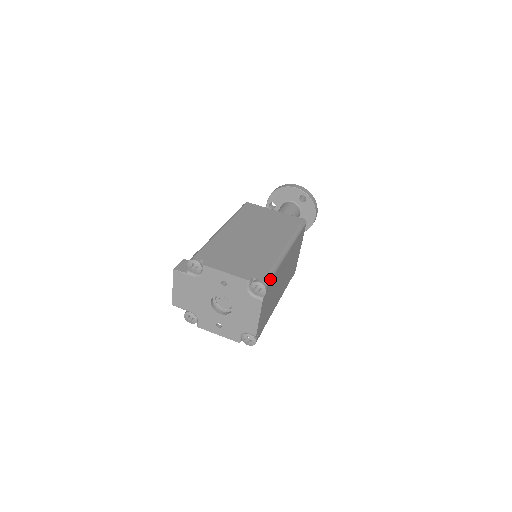
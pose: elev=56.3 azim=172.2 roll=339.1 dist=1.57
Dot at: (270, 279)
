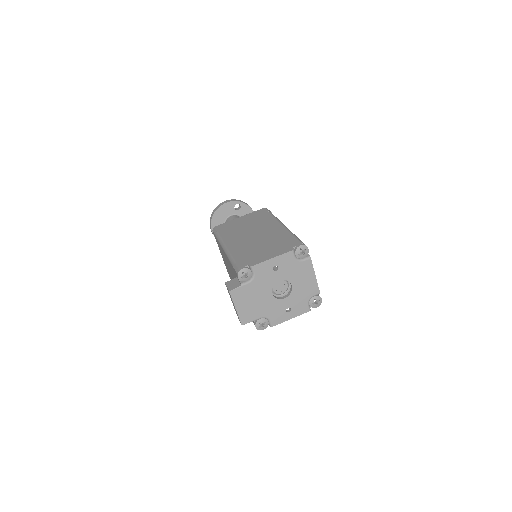
Dot at: occluded
